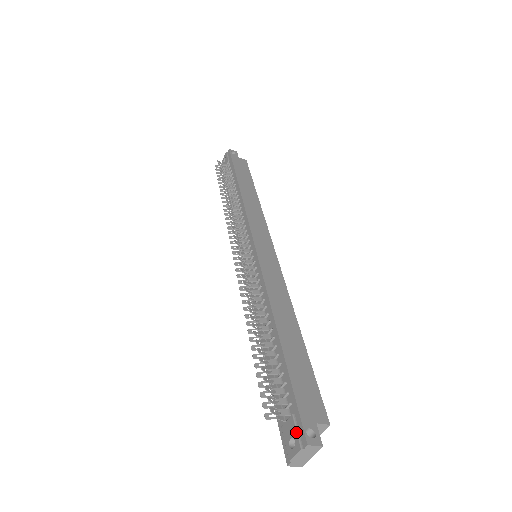
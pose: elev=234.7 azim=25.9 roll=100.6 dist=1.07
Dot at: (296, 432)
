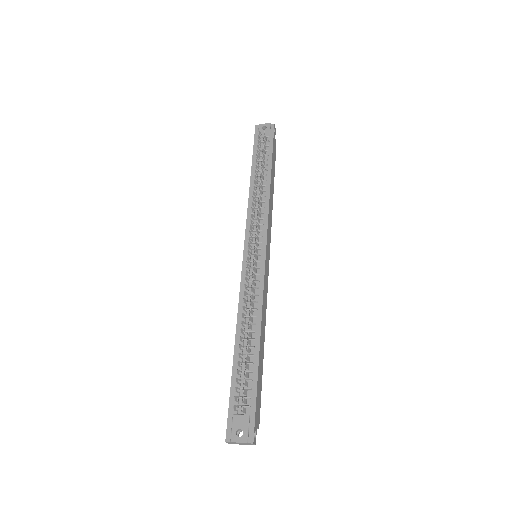
Dot at: (248, 429)
